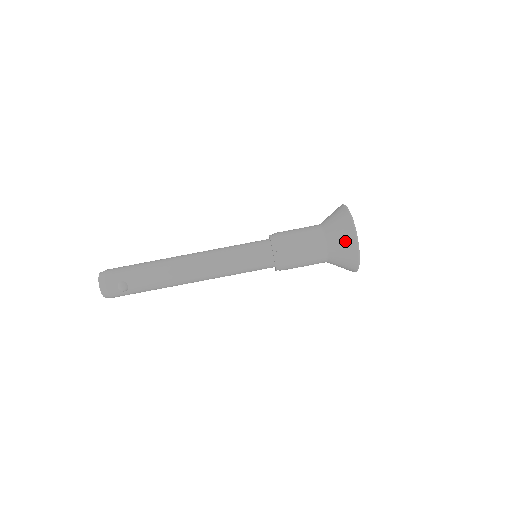
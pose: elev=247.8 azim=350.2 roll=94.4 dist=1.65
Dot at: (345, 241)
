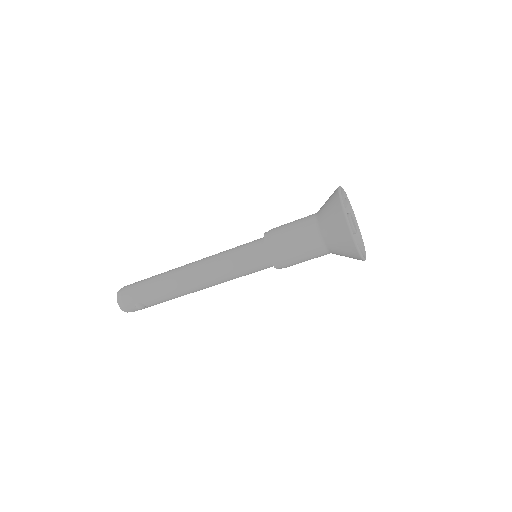
Dot at: (343, 244)
